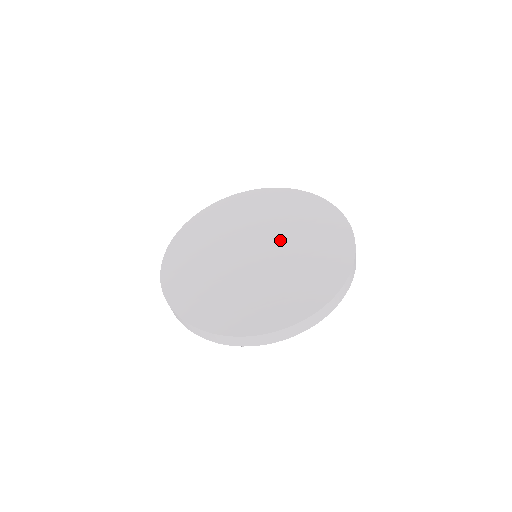
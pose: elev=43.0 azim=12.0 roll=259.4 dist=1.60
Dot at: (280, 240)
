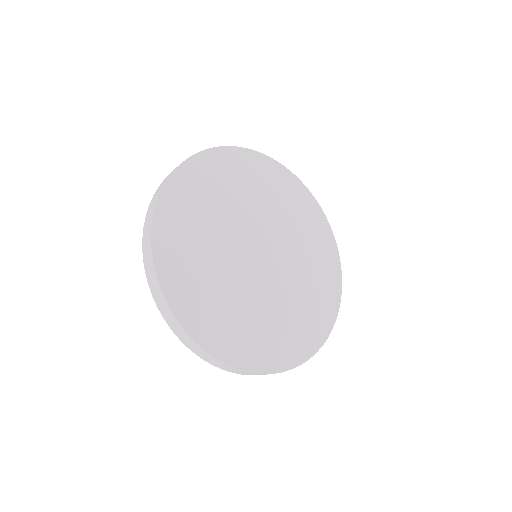
Dot at: (289, 265)
